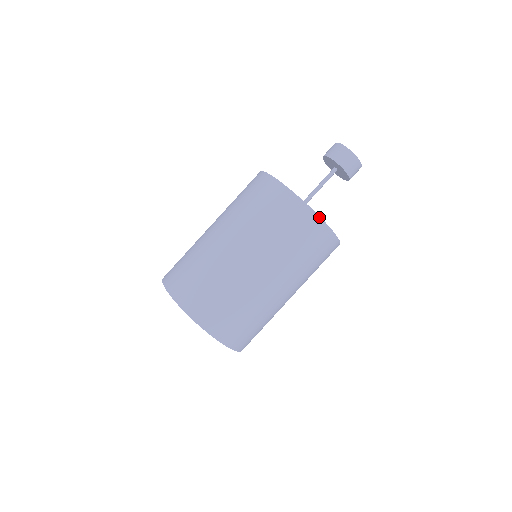
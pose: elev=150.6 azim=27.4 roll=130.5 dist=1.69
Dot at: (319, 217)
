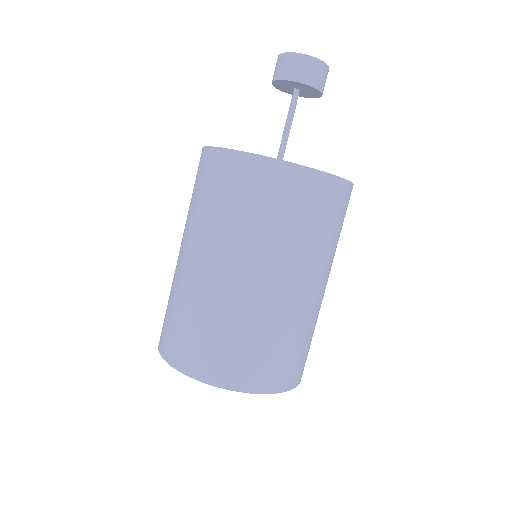
Dot at: (349, 182)
